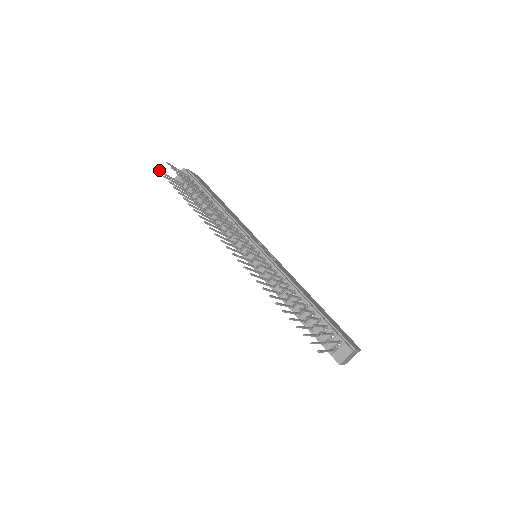
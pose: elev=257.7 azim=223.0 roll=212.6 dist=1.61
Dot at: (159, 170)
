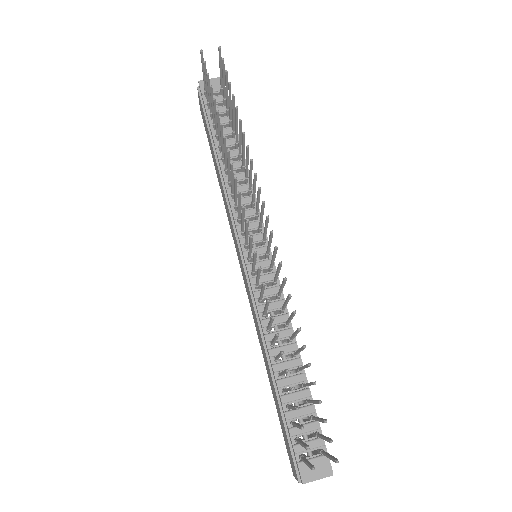
Dot at: occluded
